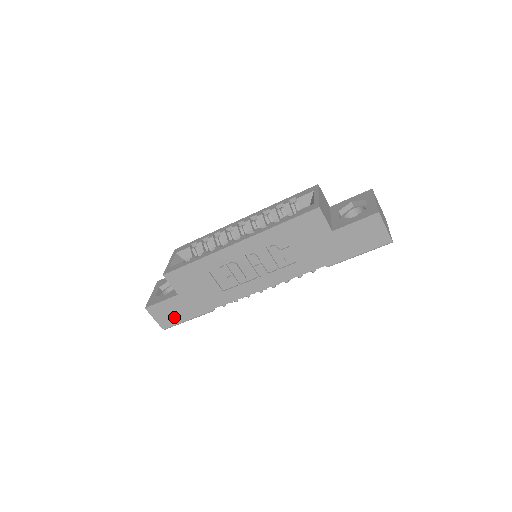
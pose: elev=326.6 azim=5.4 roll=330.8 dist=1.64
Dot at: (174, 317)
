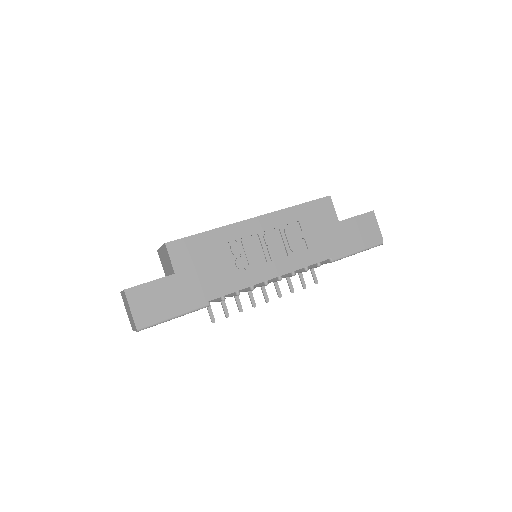
Dot at: (159, 308)
